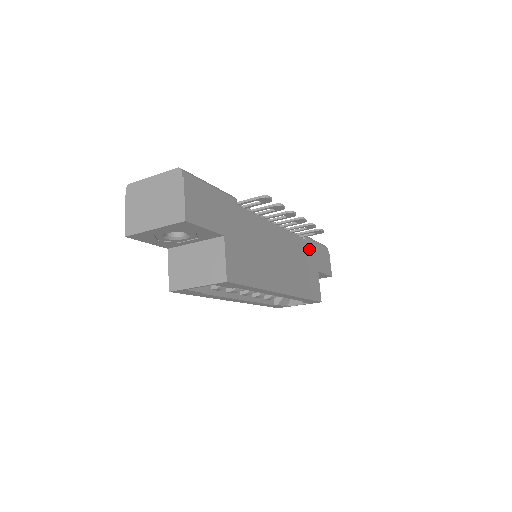
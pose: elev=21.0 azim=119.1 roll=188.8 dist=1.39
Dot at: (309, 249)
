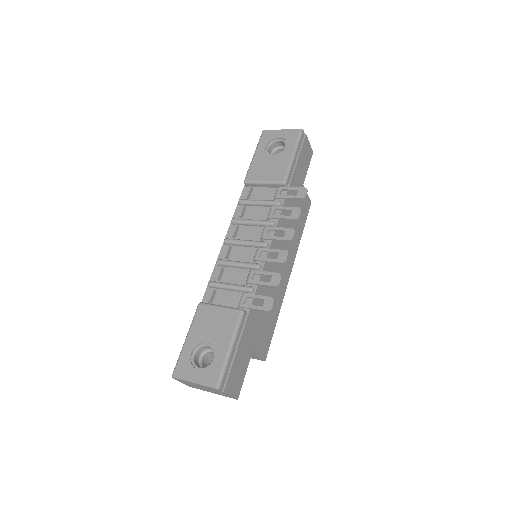
Dot at: occluded
